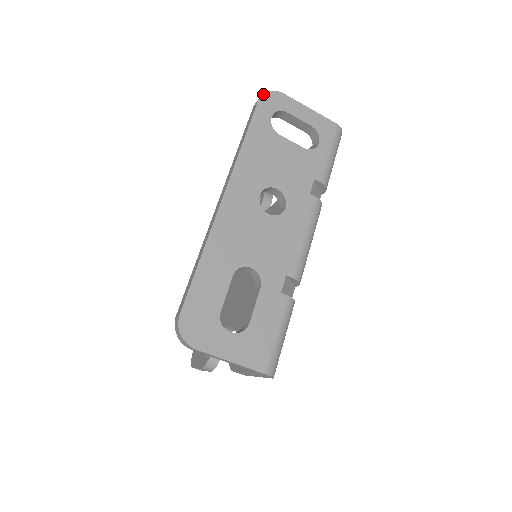
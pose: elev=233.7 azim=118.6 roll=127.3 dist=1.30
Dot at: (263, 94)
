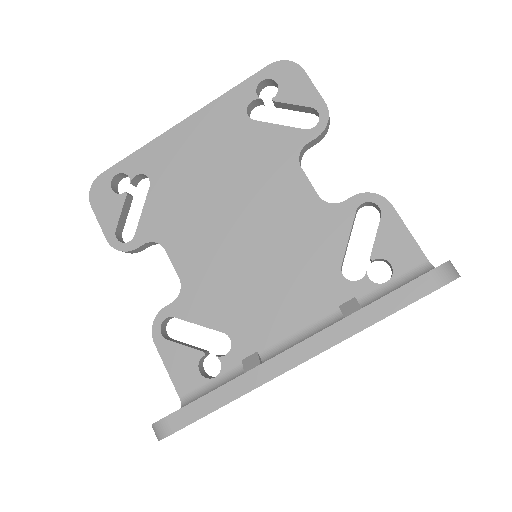
Dot at: occluded
